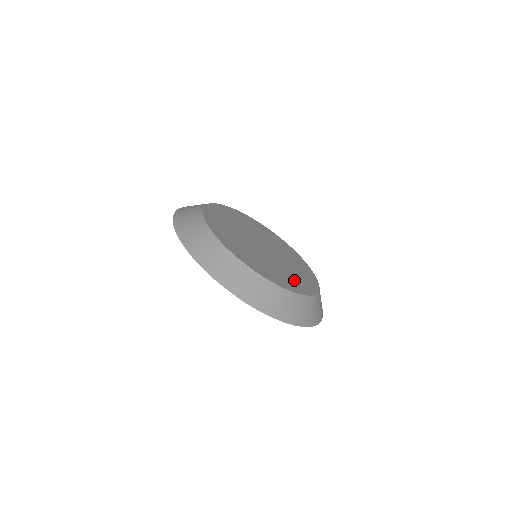
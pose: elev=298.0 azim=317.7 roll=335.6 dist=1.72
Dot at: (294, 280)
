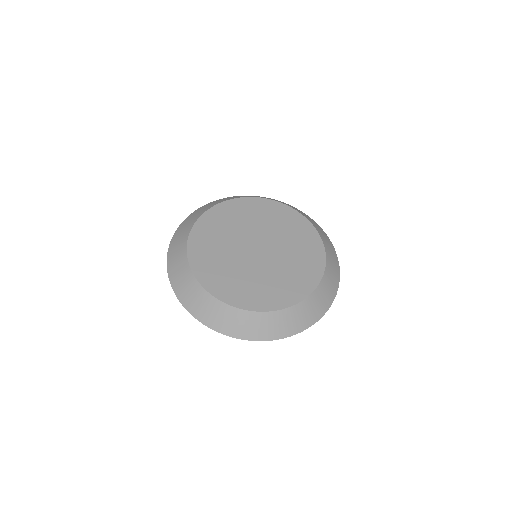
Dot at: (284, 287)
